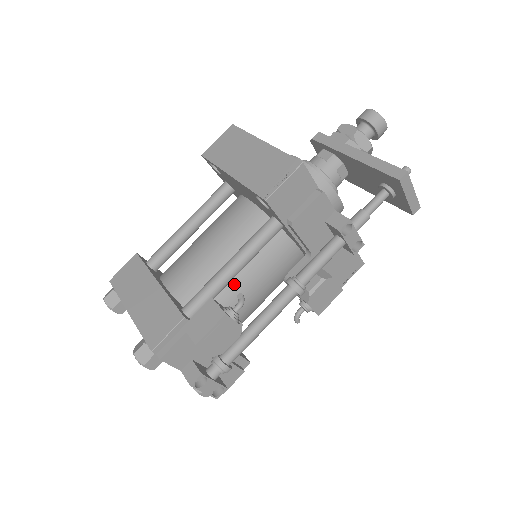
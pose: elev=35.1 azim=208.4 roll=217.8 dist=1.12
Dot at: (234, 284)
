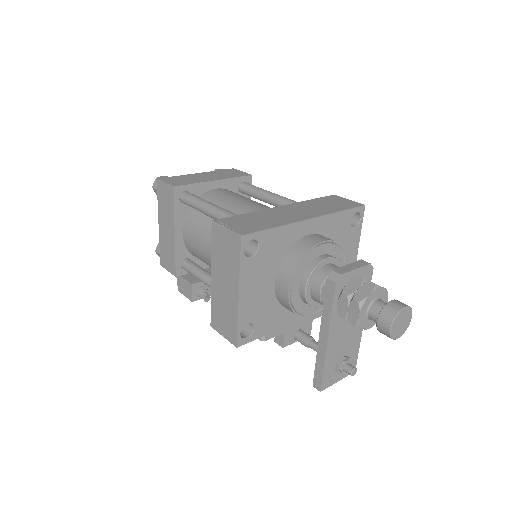
Dot at: occluded
